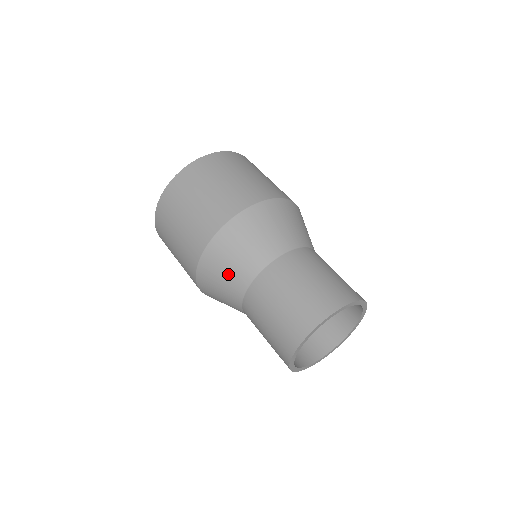
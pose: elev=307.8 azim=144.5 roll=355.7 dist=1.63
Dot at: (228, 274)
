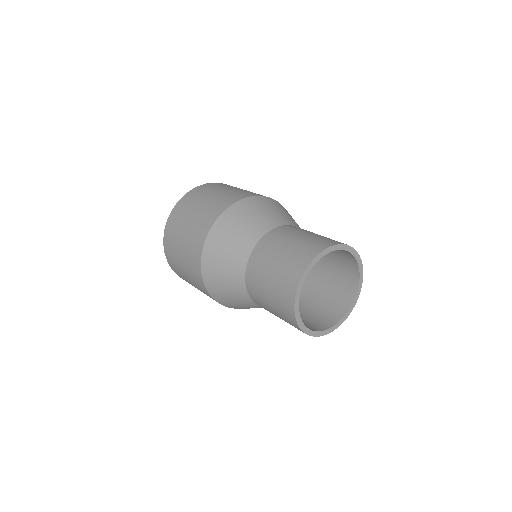
Dot at: (248, 224)
